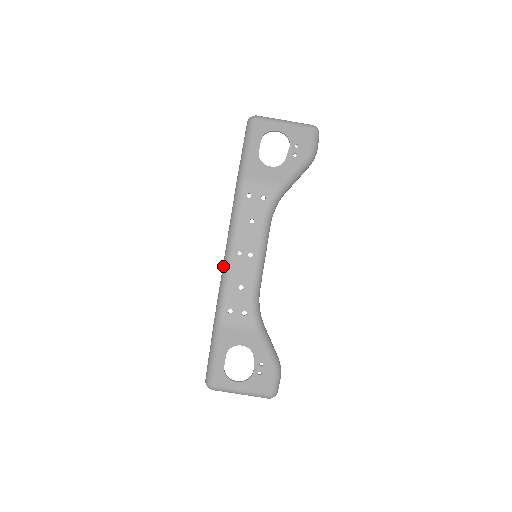
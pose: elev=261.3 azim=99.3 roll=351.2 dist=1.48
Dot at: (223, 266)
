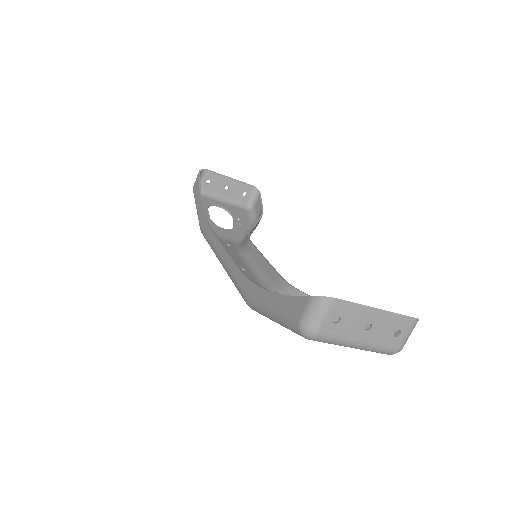
Dot at: (214, 251)
